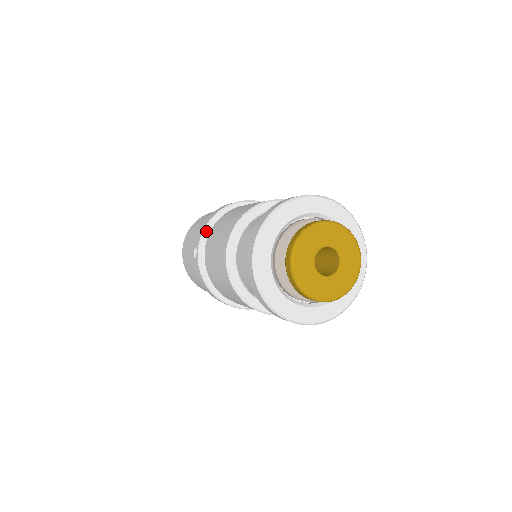
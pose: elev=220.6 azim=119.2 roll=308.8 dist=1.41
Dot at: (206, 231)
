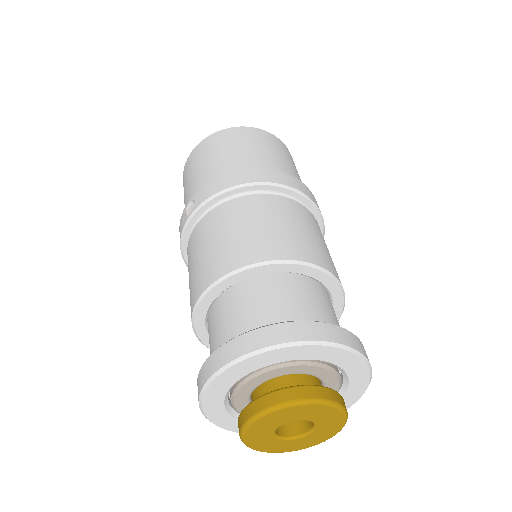
Dot at: (216, 198)
